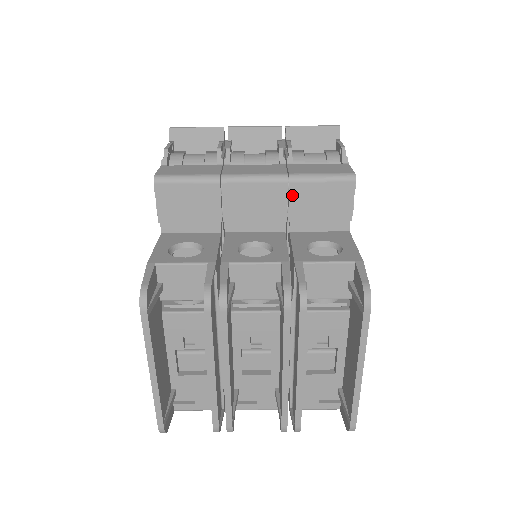
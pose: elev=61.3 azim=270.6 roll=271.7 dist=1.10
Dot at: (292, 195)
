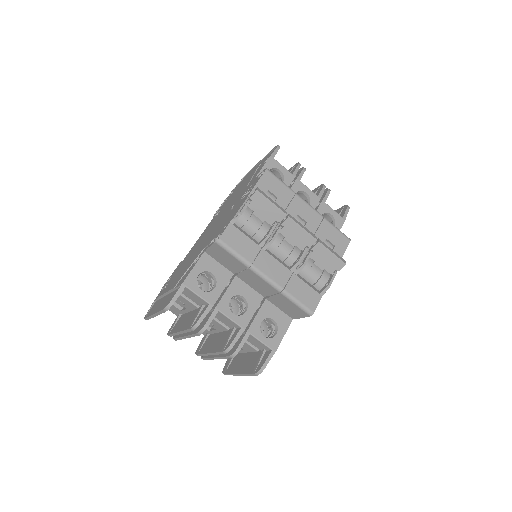
Dot at: (278, 295)
